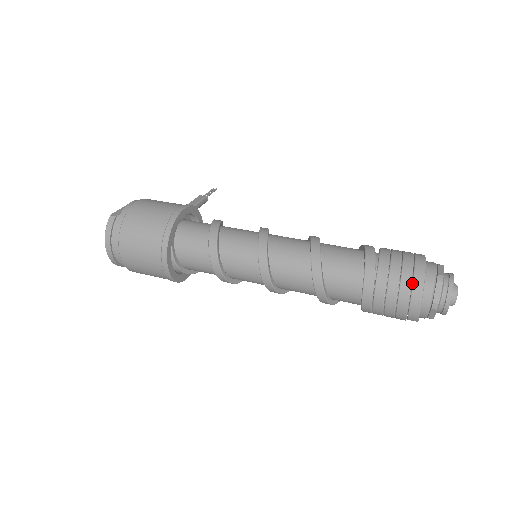
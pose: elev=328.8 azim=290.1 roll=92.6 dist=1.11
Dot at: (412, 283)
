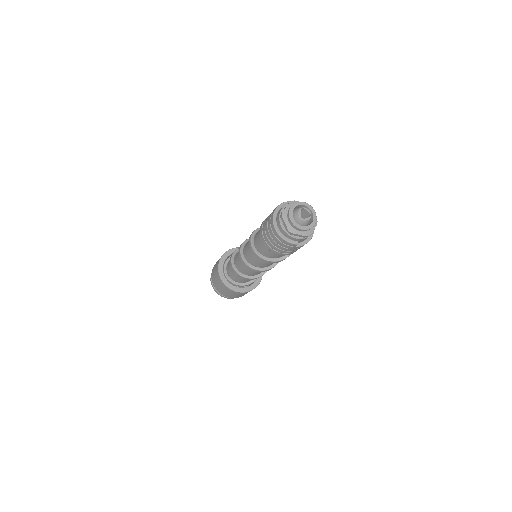
Dot at: (271, 229)
